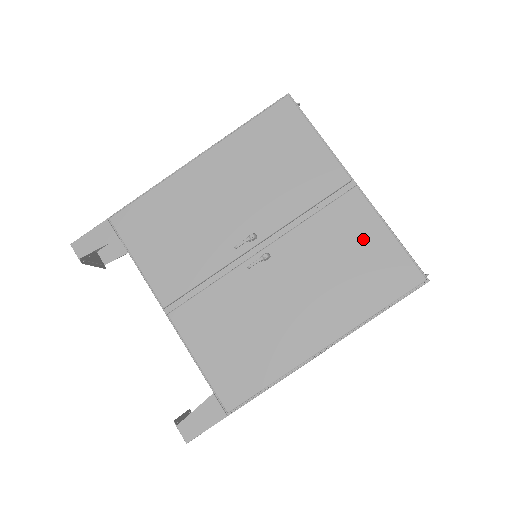
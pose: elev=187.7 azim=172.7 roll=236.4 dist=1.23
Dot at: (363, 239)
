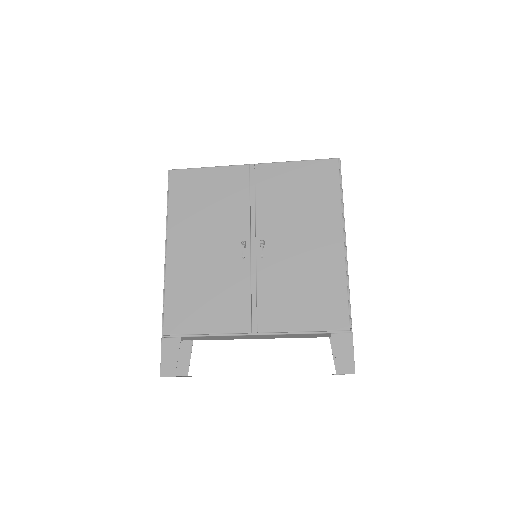
Dot at: (290, 179)
